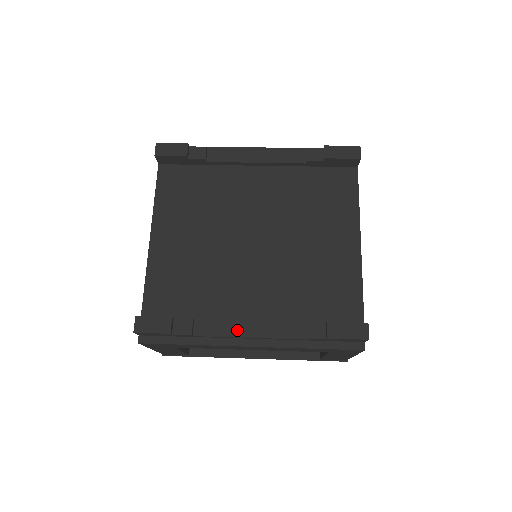
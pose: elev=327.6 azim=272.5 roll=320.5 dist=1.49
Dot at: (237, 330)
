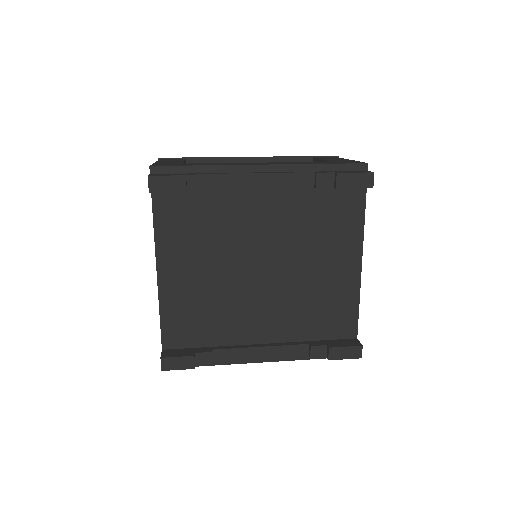
Dot at: (251, 354)
